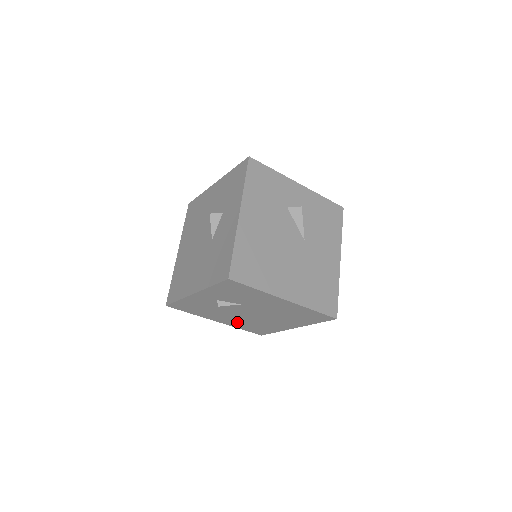
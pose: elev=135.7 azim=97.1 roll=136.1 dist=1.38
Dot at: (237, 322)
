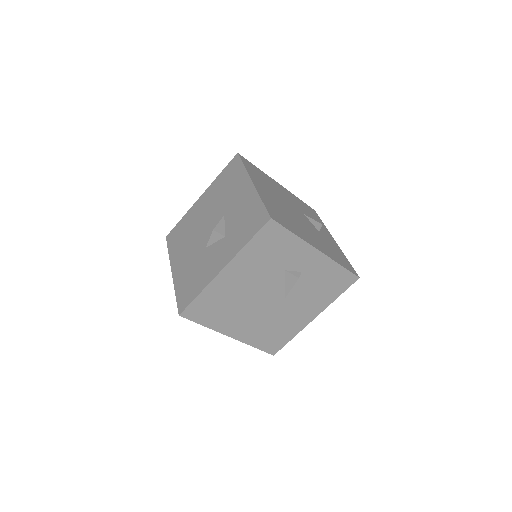
Dot at: occluded
